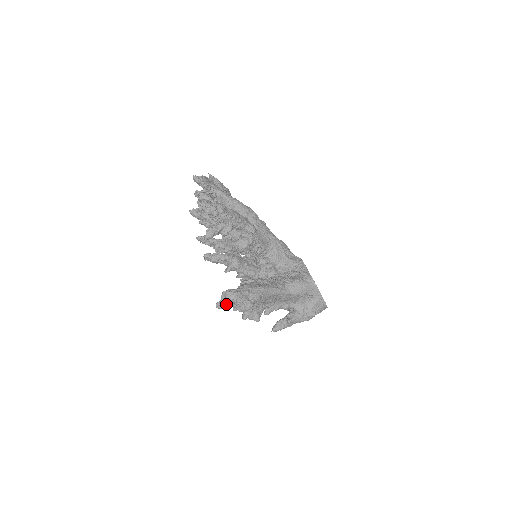
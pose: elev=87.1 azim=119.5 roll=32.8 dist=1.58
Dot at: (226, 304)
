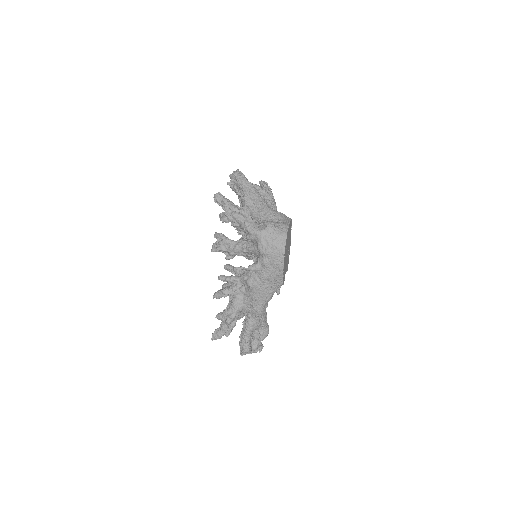
Dot at: (222, 196)
